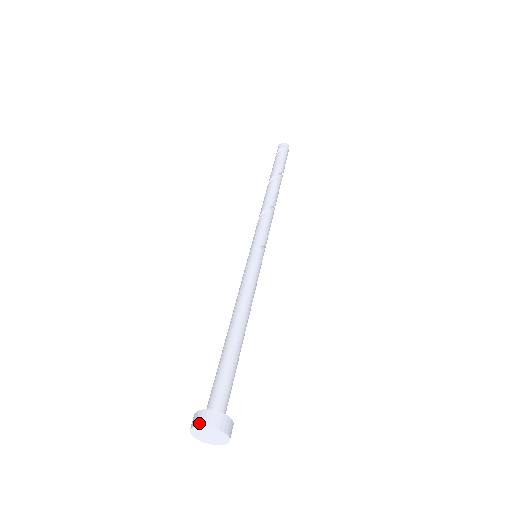
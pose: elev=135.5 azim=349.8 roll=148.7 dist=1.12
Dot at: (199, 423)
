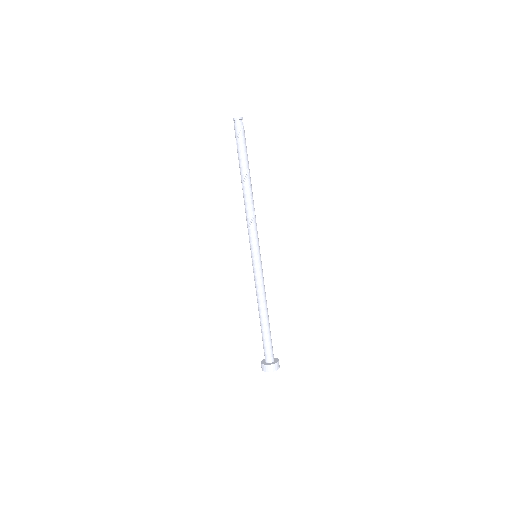
Dot at: (276, 370)
